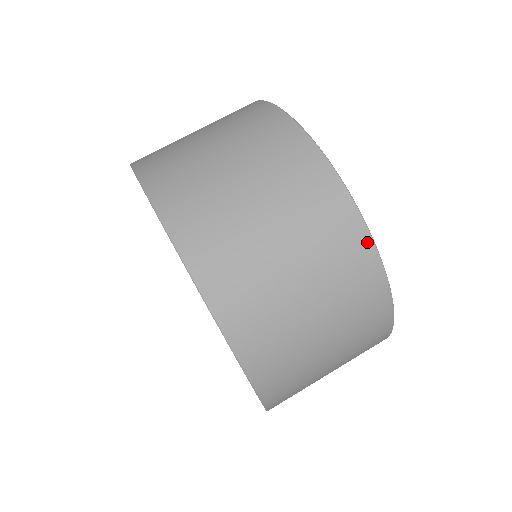
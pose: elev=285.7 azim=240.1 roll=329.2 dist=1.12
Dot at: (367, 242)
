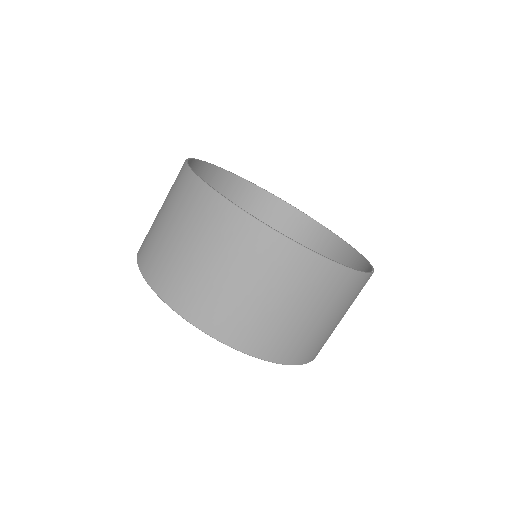
Dot at: (233, 210)
